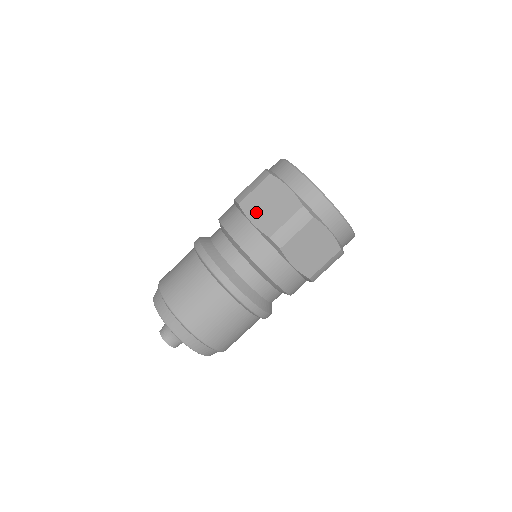
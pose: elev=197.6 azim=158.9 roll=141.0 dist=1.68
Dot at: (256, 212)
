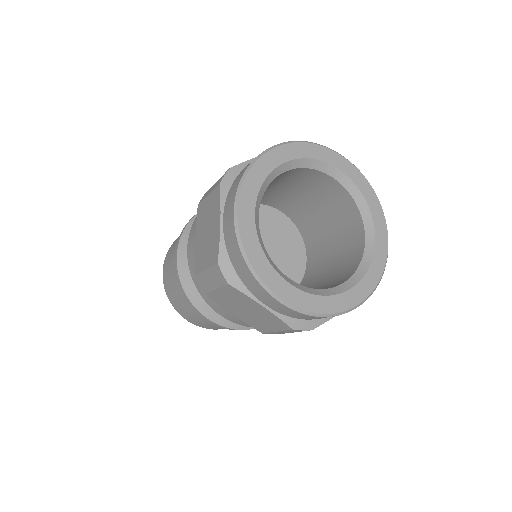
Dot at: (200, 230)
